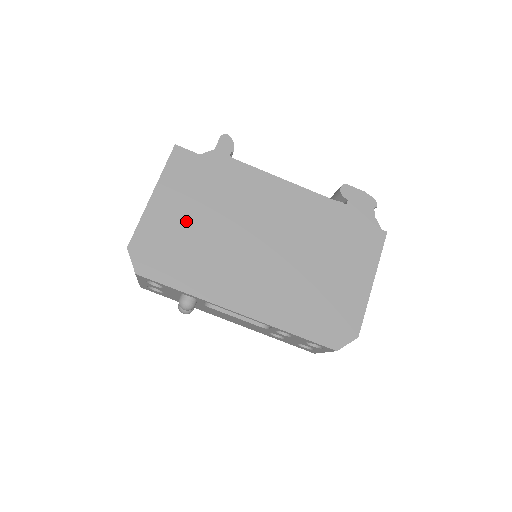
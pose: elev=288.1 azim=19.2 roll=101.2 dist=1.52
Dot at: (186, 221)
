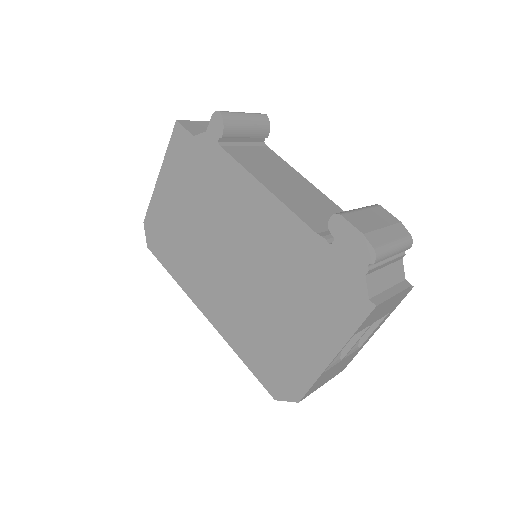
Dot at: (178, 211)
